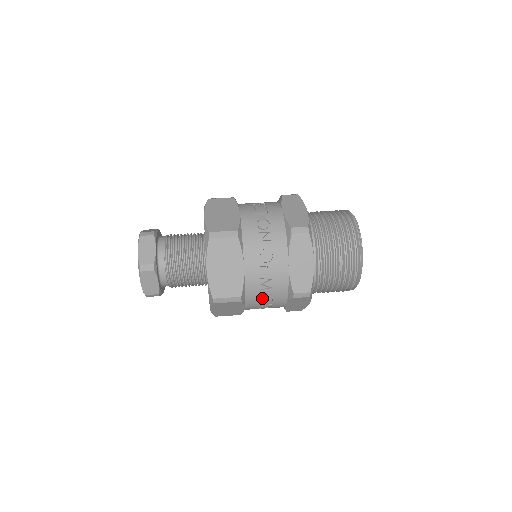
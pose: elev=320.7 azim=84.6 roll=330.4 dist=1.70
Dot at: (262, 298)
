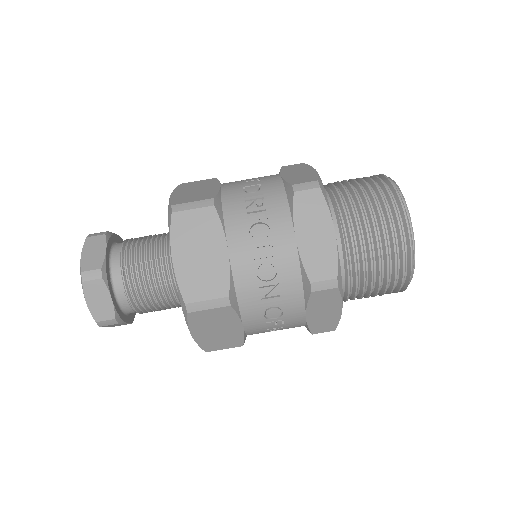
Dot at: occluded
